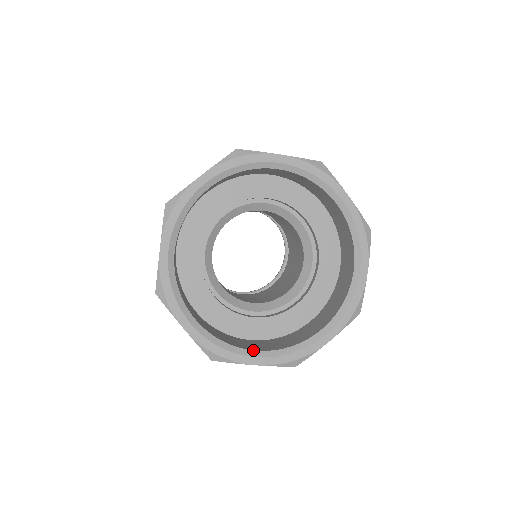
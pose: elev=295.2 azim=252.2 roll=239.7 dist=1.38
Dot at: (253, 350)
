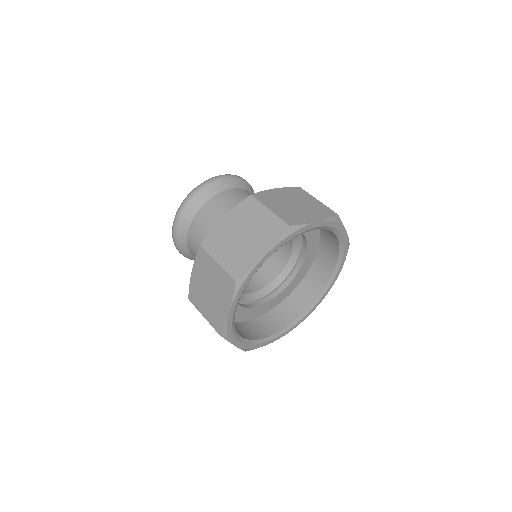
Dot at: (306, 310)
